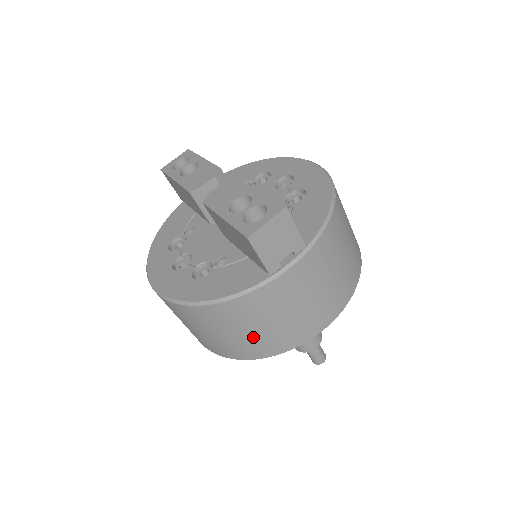
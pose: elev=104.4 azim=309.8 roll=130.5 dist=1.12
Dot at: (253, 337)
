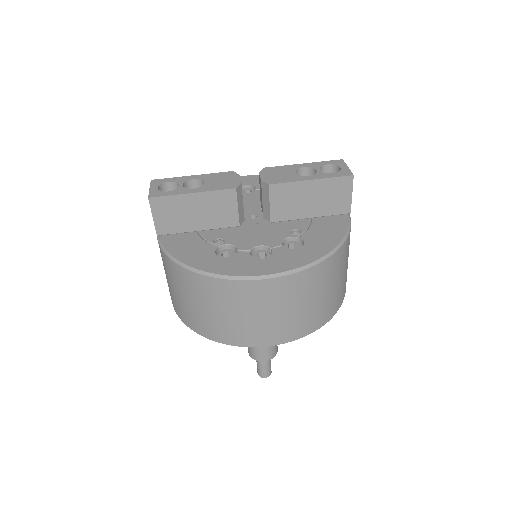
Dot at: (342, 282)
